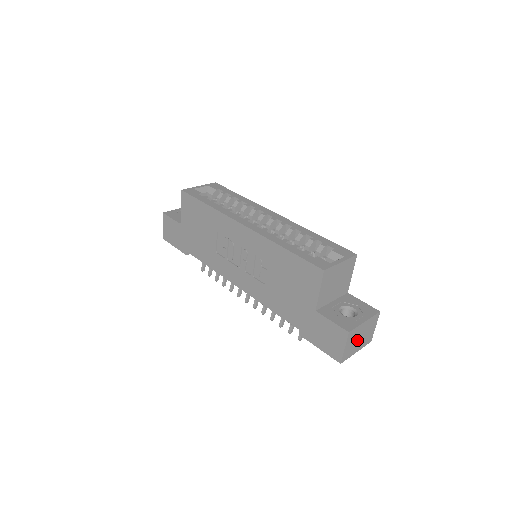
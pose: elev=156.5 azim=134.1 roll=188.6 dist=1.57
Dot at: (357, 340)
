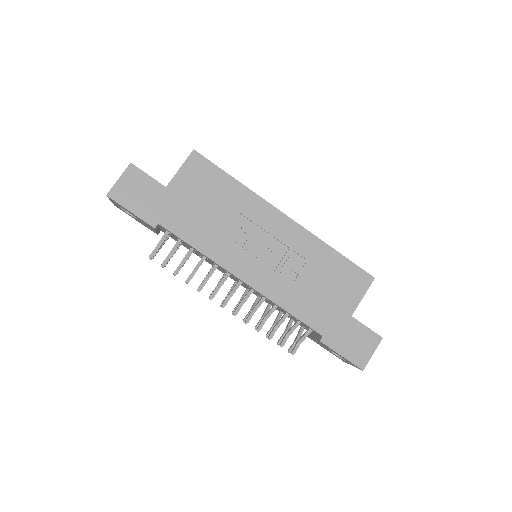
Dot at: occluded
